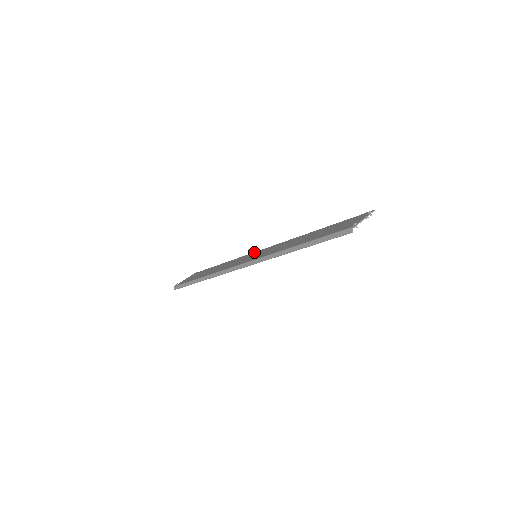
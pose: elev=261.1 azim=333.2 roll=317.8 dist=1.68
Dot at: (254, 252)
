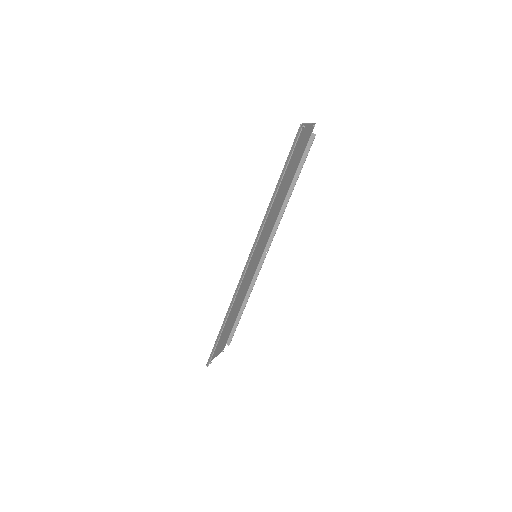
Dot at: (256, 265)
